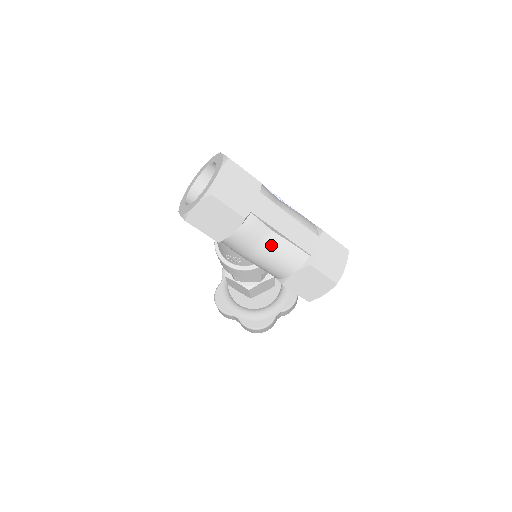
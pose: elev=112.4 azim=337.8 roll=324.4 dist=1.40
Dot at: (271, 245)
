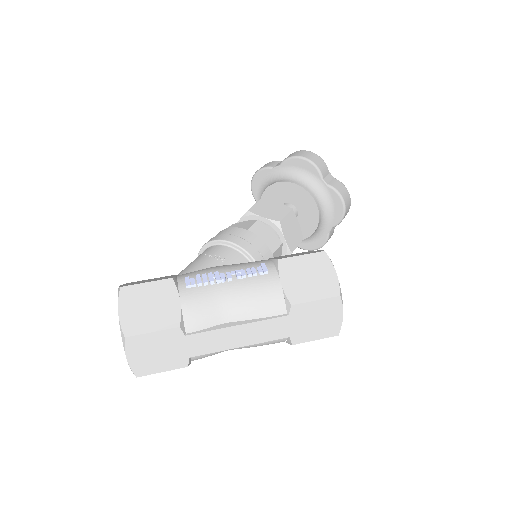
Dot at: (237, 348)
